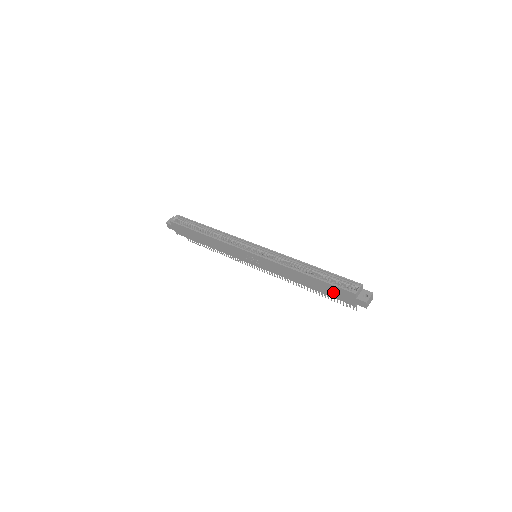
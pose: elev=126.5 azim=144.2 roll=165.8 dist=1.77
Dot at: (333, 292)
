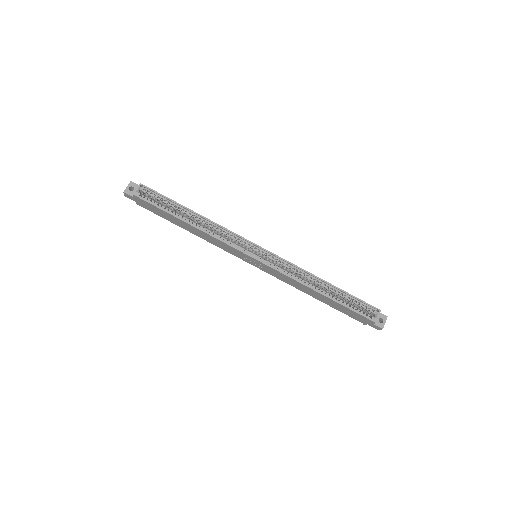
Dot at: (348, 312)
